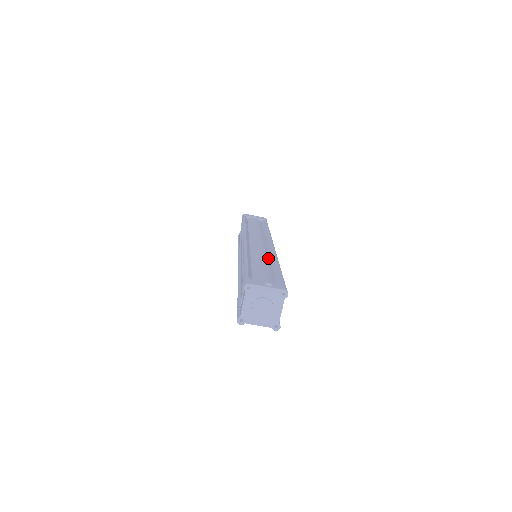
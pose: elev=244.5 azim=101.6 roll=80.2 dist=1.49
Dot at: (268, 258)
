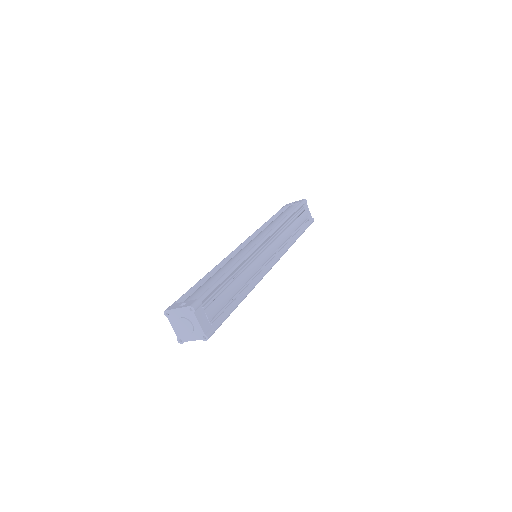
Dot at: (234, 263)
